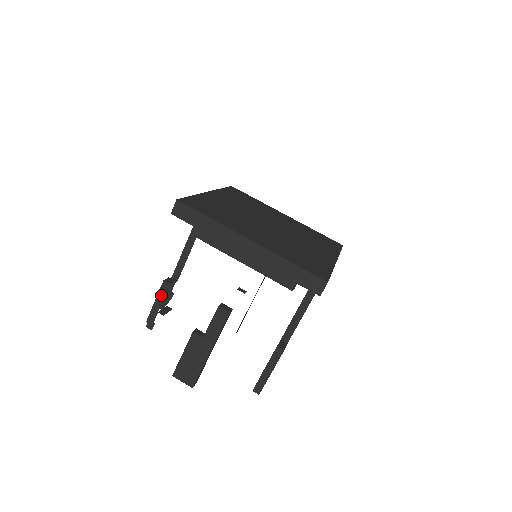
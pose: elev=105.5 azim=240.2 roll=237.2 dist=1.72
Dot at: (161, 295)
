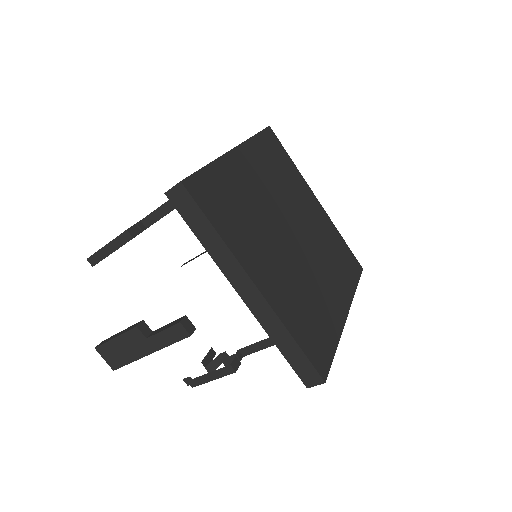
Dot at: (117, 243)
